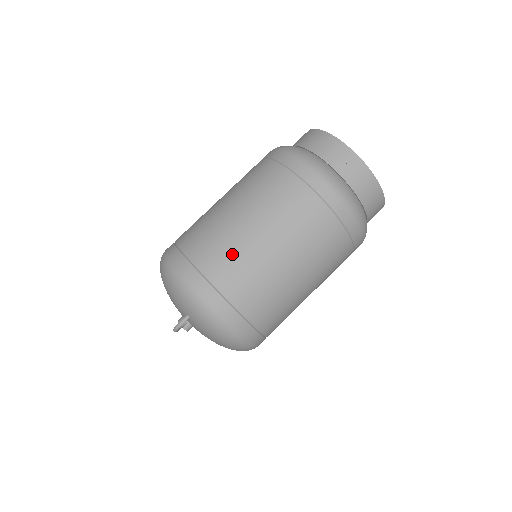
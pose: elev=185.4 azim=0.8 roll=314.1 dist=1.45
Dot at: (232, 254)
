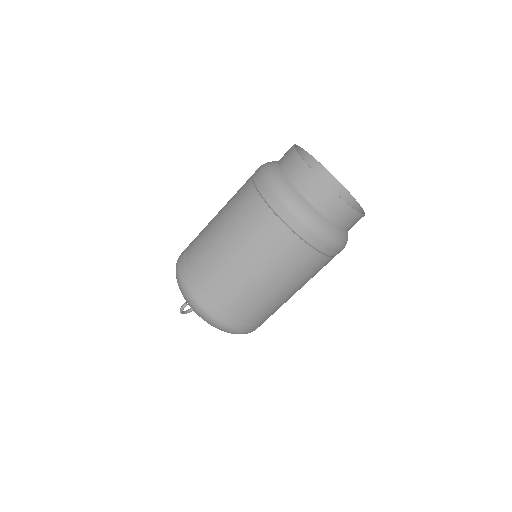
Dot at: (208, 258)
